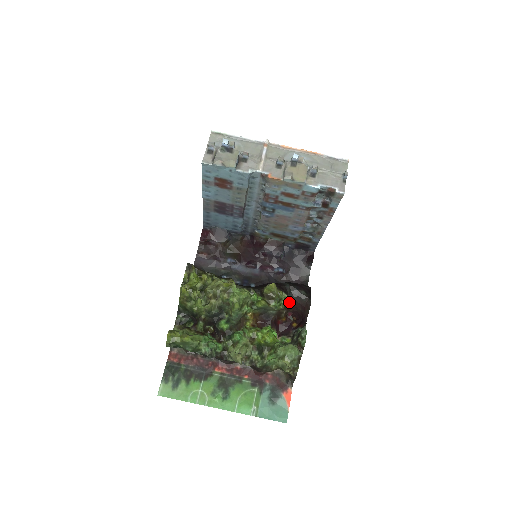
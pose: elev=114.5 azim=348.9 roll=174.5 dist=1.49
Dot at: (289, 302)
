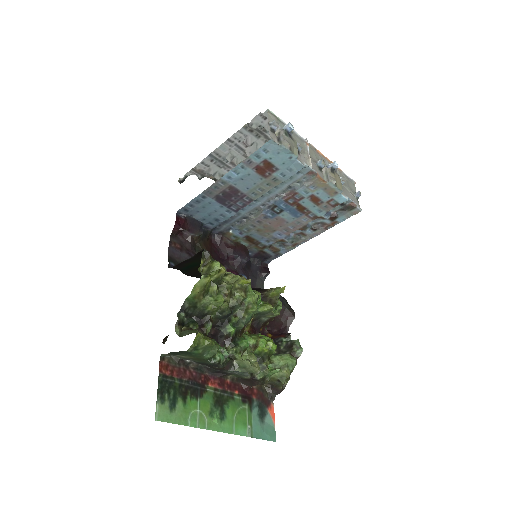
Dot at: occluded
